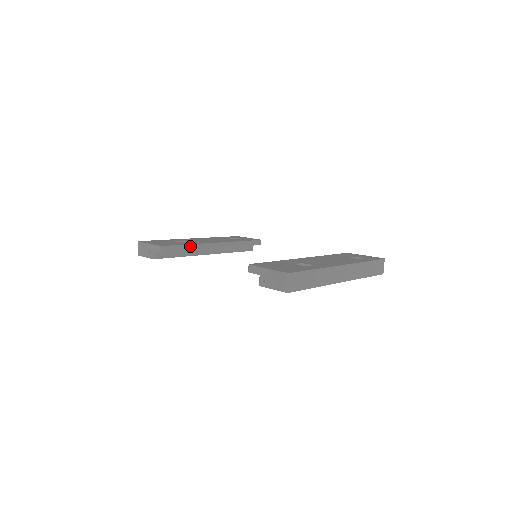
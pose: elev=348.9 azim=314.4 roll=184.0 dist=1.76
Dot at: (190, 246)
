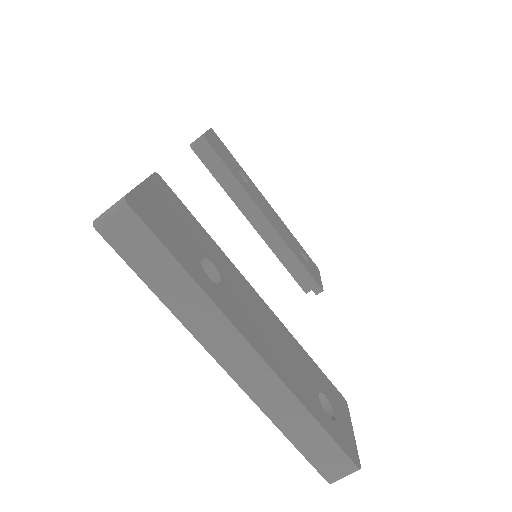
Dot at: (234, 180)
